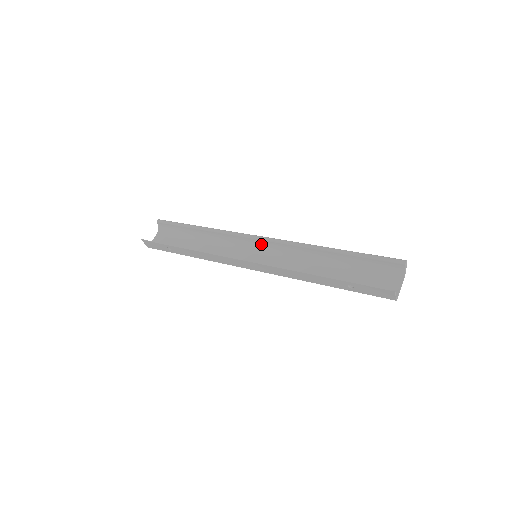
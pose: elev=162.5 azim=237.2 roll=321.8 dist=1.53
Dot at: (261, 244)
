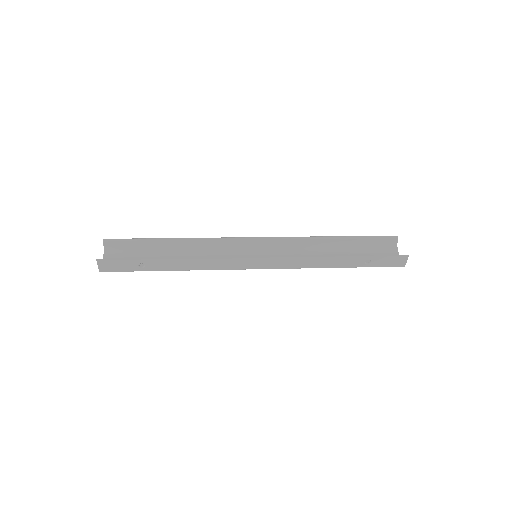
Dot at: (255, 245)
